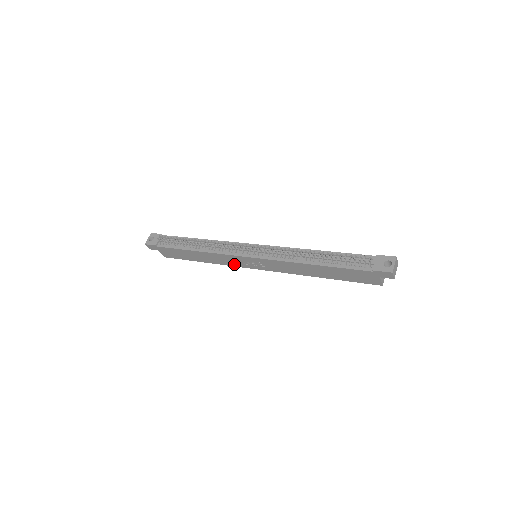
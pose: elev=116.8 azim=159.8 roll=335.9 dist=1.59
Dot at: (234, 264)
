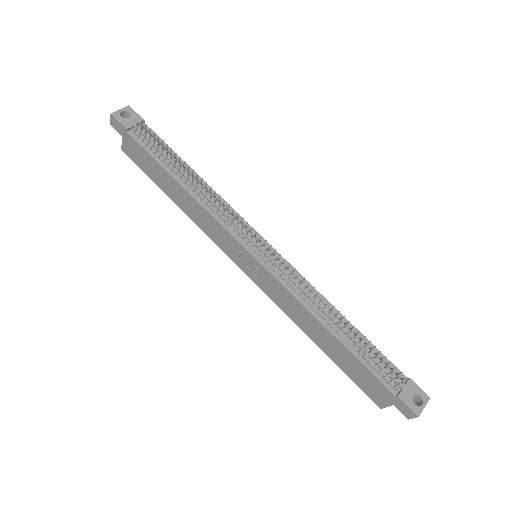
Dot at: (217, 240)
